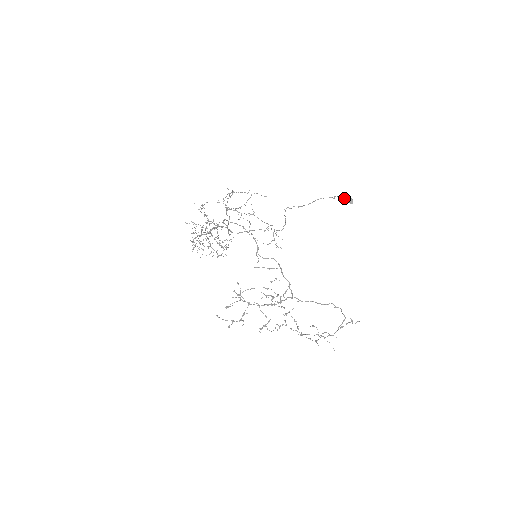
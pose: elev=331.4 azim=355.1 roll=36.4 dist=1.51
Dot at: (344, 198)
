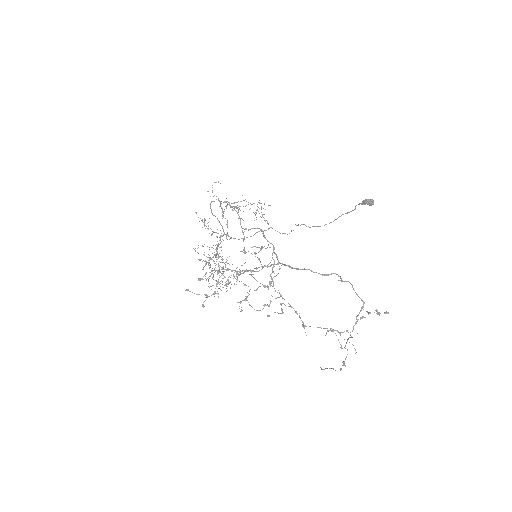
Dot at: (363, 201)
